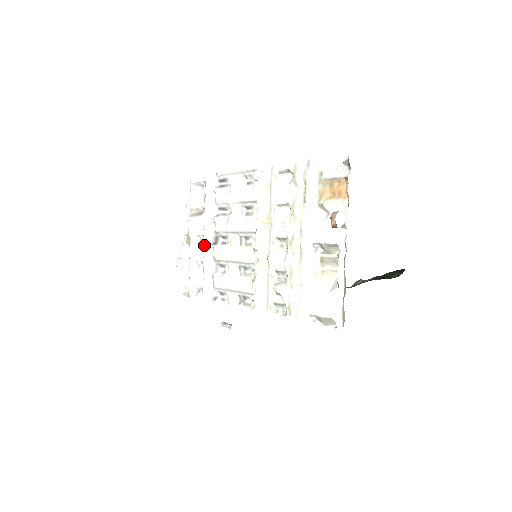
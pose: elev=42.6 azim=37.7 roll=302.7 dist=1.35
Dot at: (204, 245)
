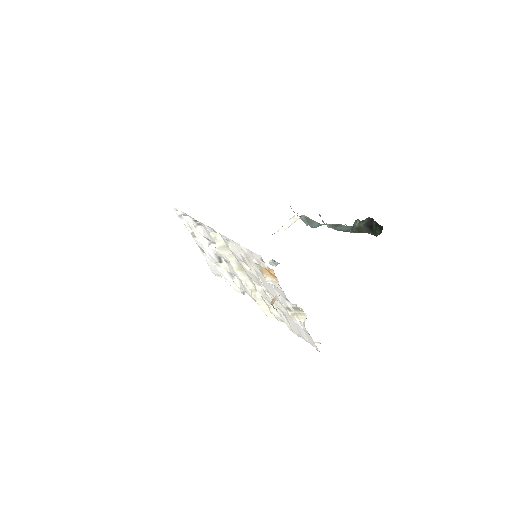
Dot at: occluded
